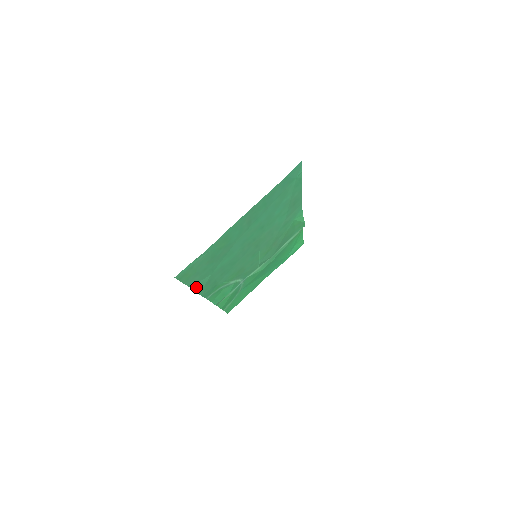
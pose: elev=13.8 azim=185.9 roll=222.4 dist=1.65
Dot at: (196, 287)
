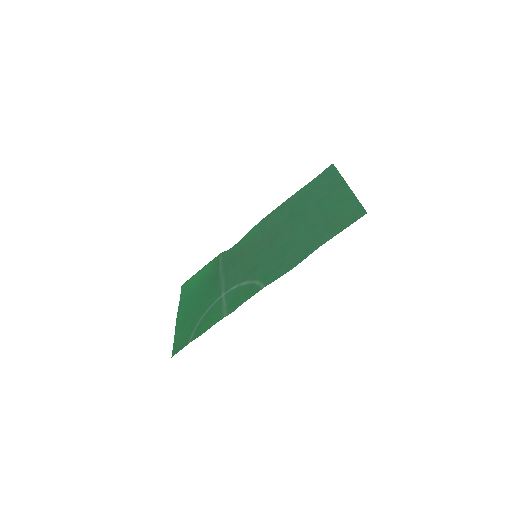
Dot at: (311, 251)
